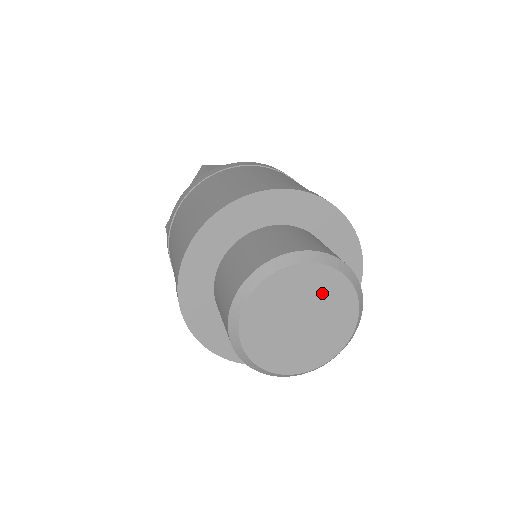
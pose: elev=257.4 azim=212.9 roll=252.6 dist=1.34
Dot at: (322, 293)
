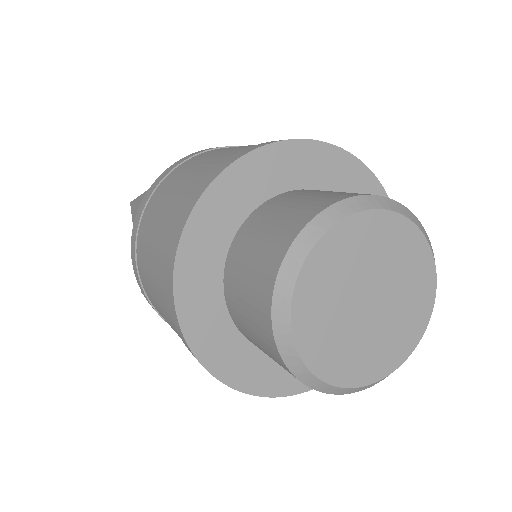
Dot at: (405, 270)
